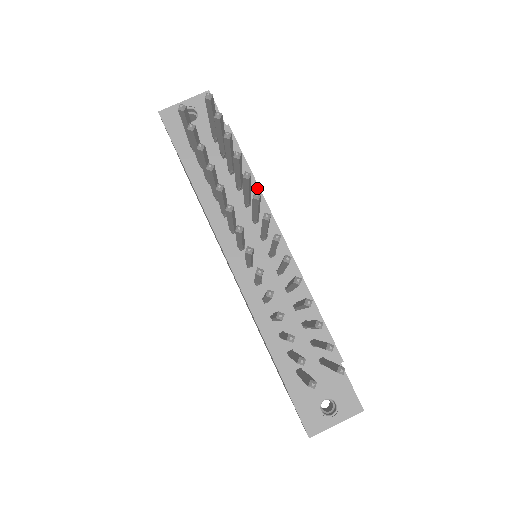
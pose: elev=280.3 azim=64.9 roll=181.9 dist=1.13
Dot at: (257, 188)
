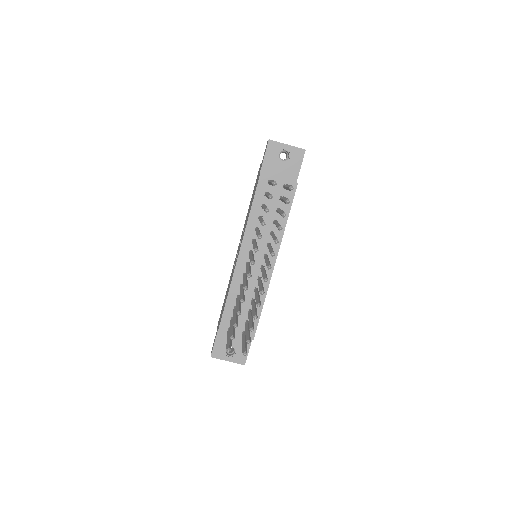
Dot at: (283, 229)
